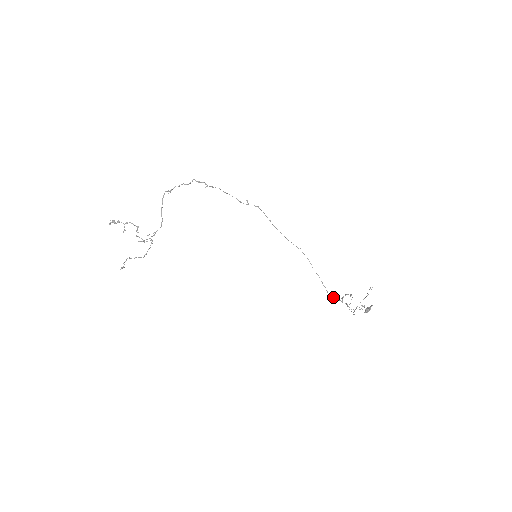
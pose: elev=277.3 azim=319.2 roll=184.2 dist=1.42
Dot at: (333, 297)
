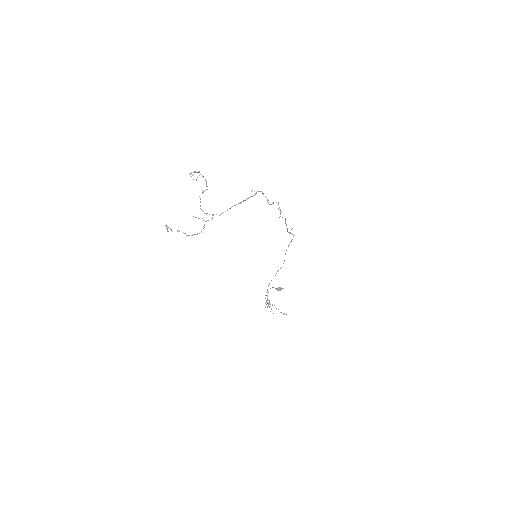
Dot at: occluded
